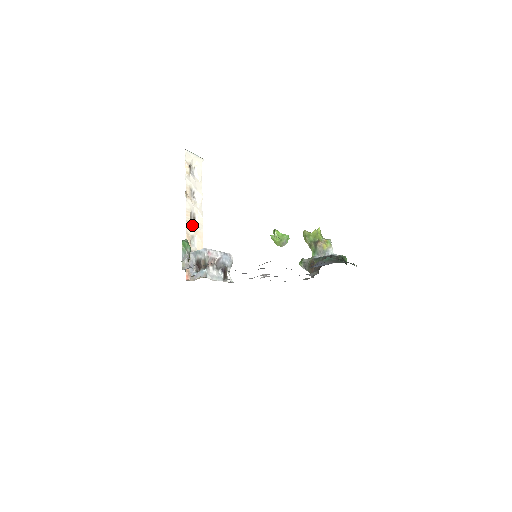
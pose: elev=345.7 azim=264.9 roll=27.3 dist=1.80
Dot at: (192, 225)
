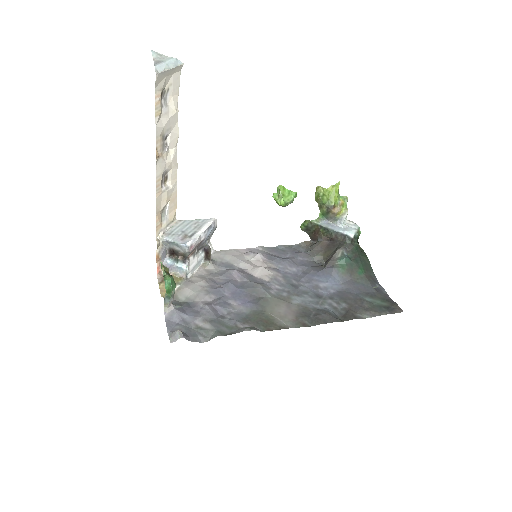
Dot at: (164, 194)
